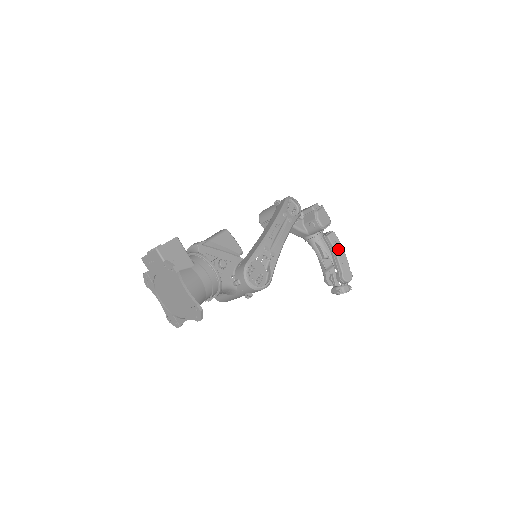
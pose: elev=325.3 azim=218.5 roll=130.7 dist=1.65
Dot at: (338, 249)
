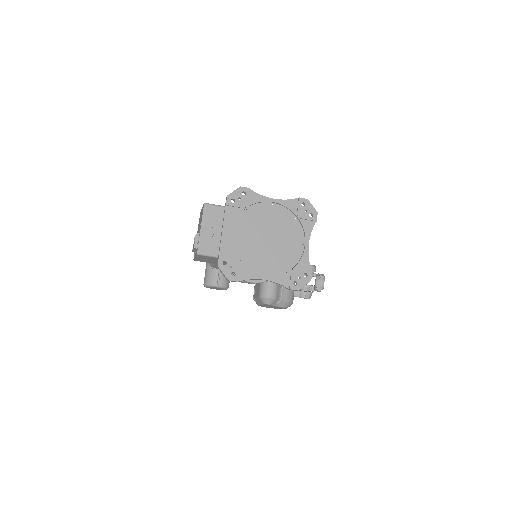
Dot at: occluded
